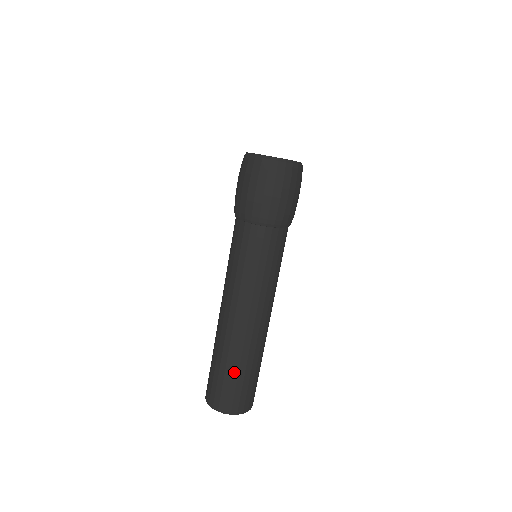
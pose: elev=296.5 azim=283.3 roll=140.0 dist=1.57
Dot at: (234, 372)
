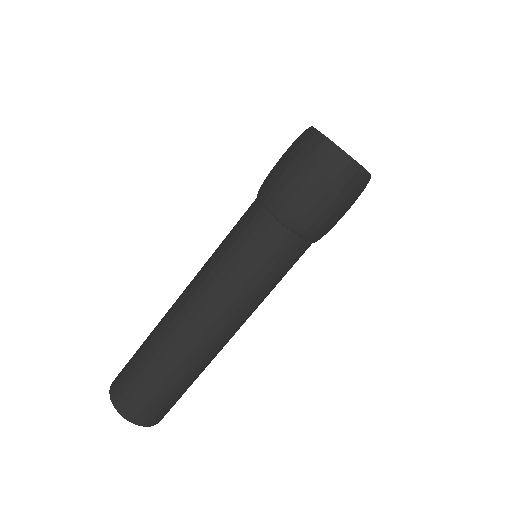
Dot at: (161, 379)
